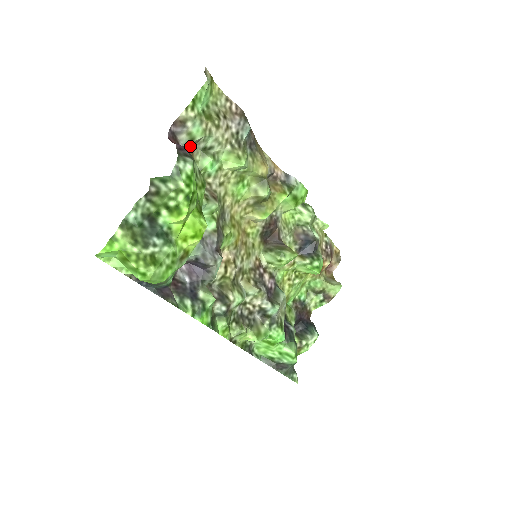
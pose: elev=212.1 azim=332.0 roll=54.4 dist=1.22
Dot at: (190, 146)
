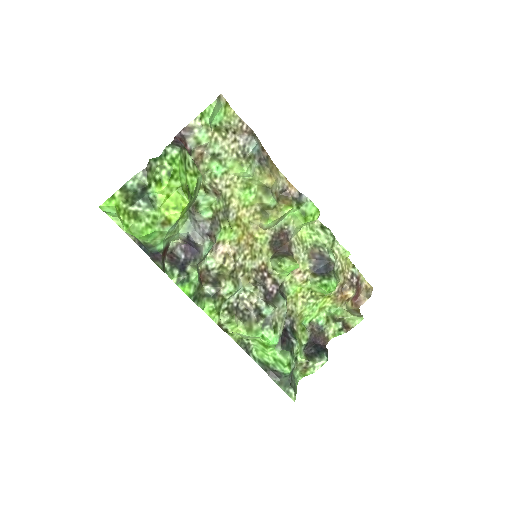
Dot at: (199, 150)
